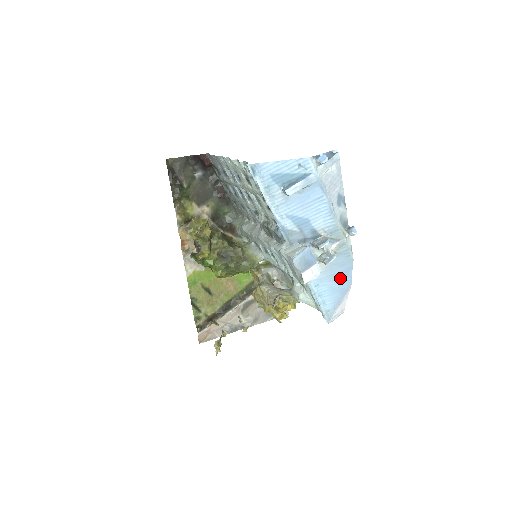
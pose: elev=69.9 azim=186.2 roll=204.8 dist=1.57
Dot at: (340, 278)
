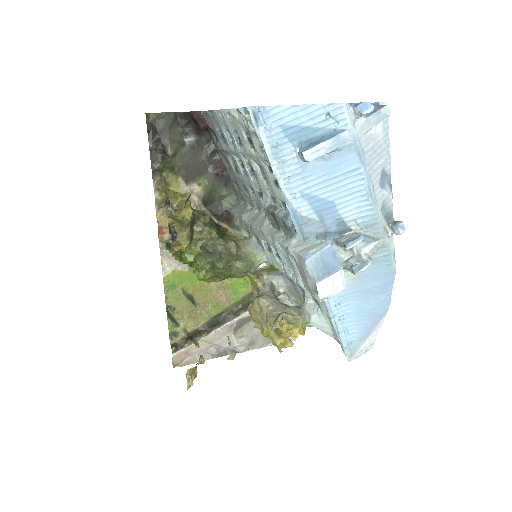
Dot at: (373, 297)
